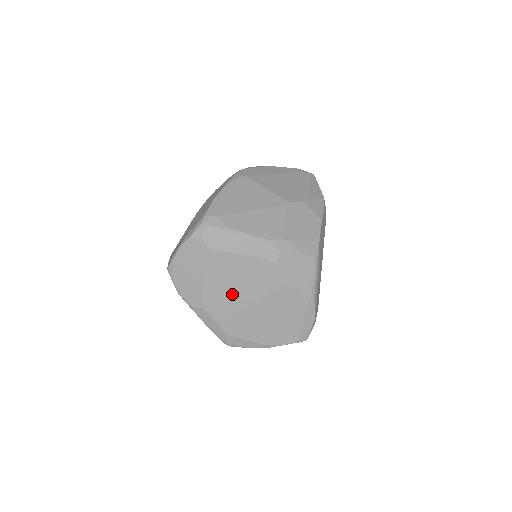
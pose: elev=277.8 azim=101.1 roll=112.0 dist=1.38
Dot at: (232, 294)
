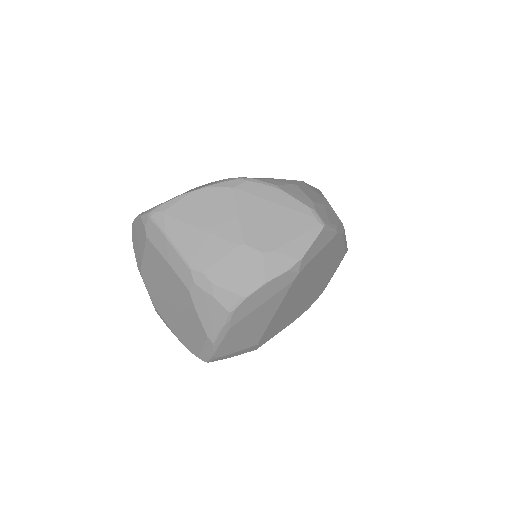
Dot at: (158, 283)
